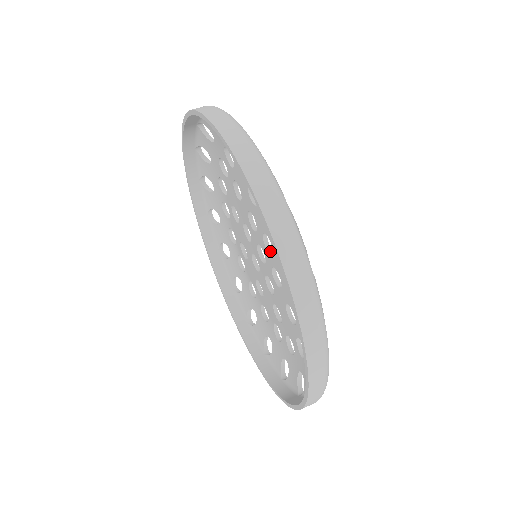
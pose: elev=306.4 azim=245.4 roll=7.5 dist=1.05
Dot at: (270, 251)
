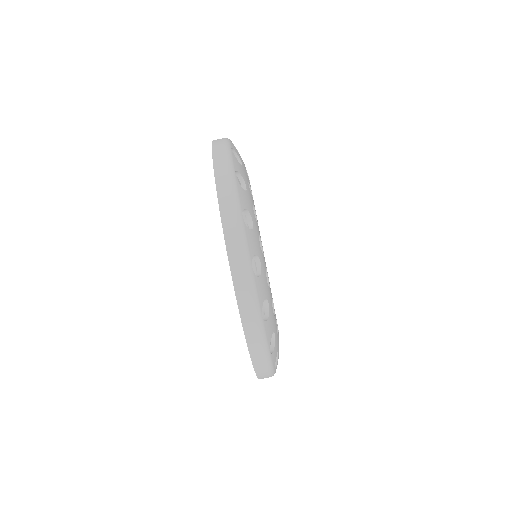
Dot at: occluded
